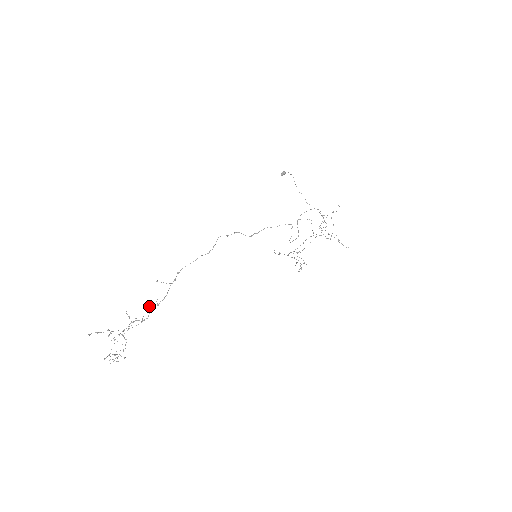
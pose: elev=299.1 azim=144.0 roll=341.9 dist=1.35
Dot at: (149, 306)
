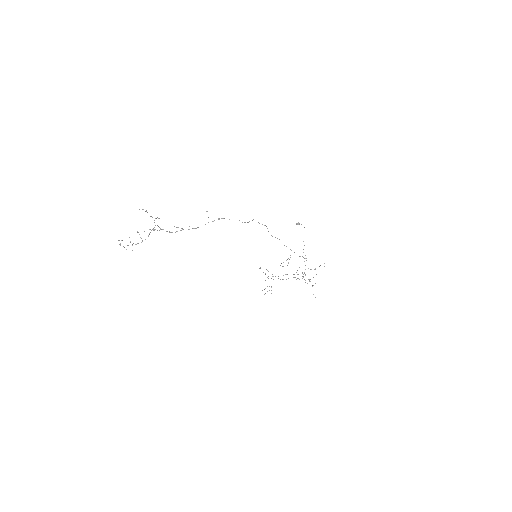
Dot at: occluded
